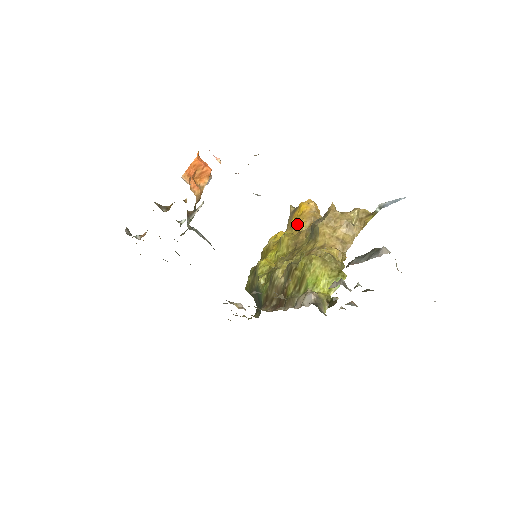
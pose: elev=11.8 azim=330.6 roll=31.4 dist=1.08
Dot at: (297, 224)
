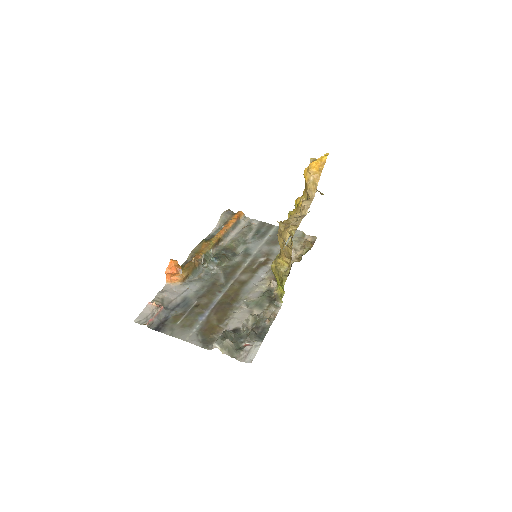
Dot at: (303, 194)
